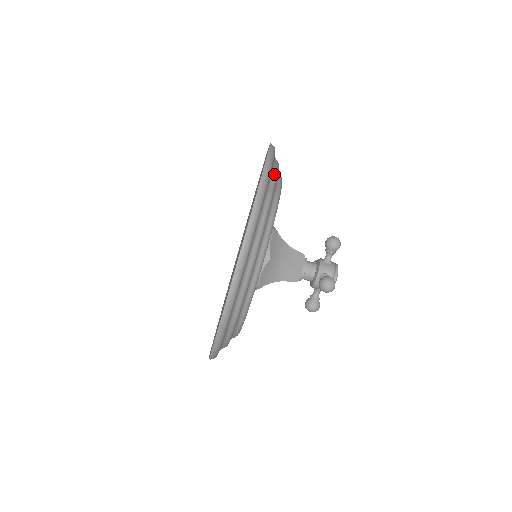
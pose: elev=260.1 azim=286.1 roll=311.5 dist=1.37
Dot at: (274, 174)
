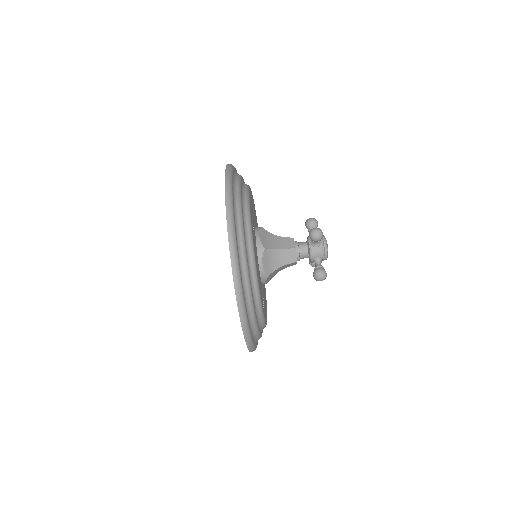
Dot at: (243, 259)
